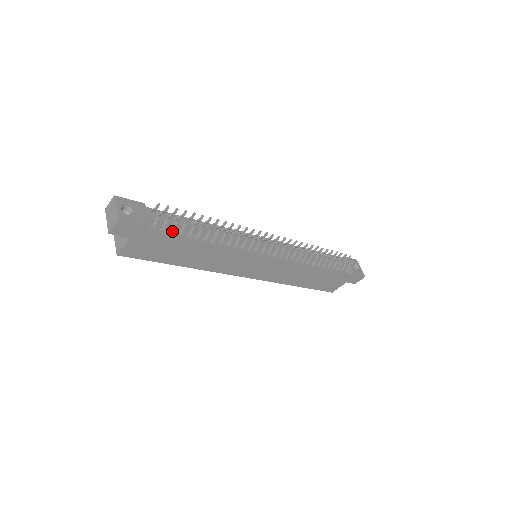
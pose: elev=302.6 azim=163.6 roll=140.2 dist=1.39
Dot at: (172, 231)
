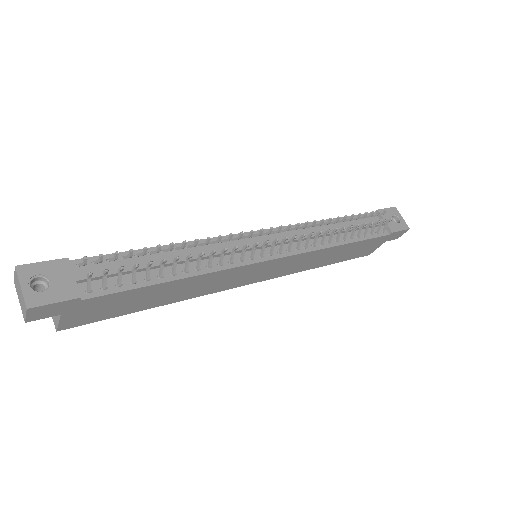
Dot at: (119, 285)
